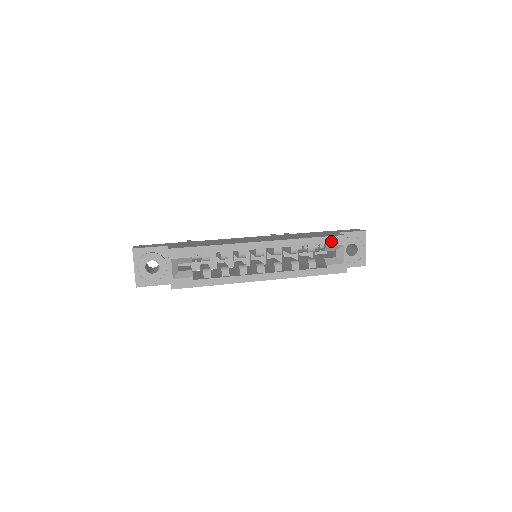
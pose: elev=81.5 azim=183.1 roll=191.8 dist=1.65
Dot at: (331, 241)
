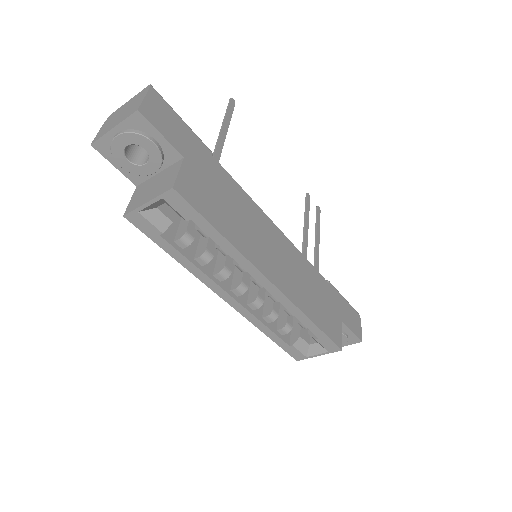
Dot at: (325, 341)
